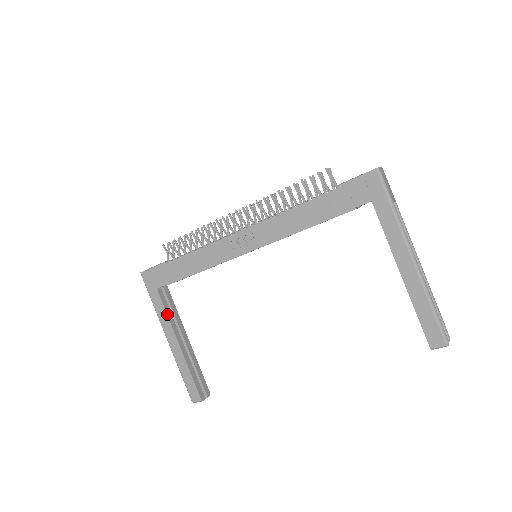
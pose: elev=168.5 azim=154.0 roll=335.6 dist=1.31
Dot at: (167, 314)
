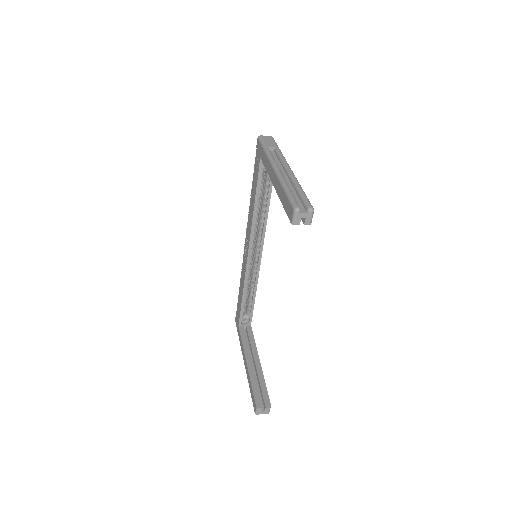
Dot at: (242, 342)
